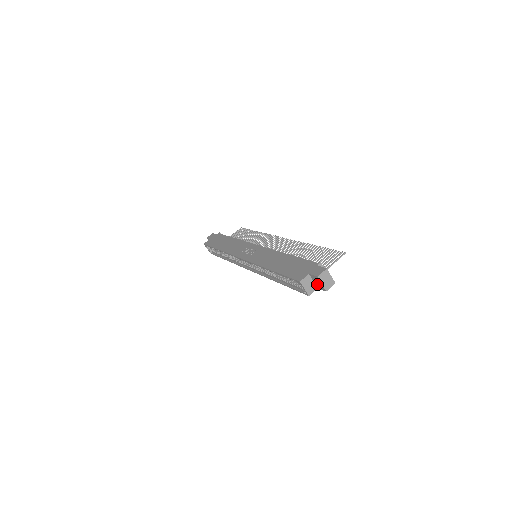
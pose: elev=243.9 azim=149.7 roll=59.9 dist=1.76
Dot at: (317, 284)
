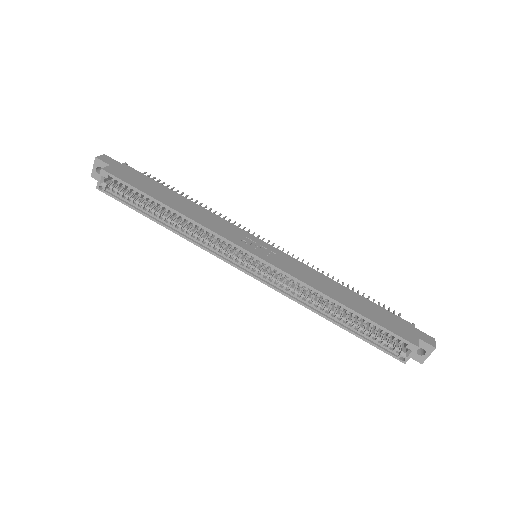
Dot at: (415, 352)
